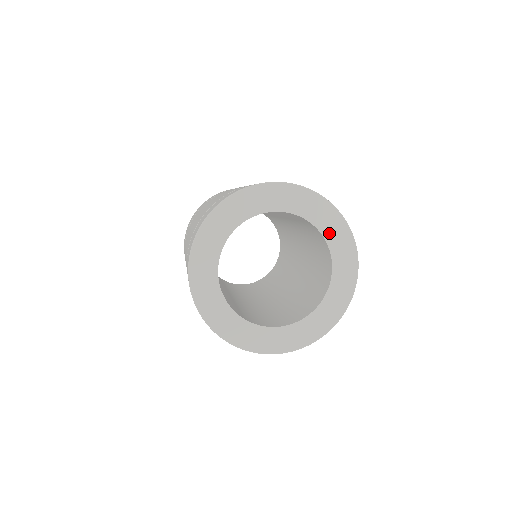
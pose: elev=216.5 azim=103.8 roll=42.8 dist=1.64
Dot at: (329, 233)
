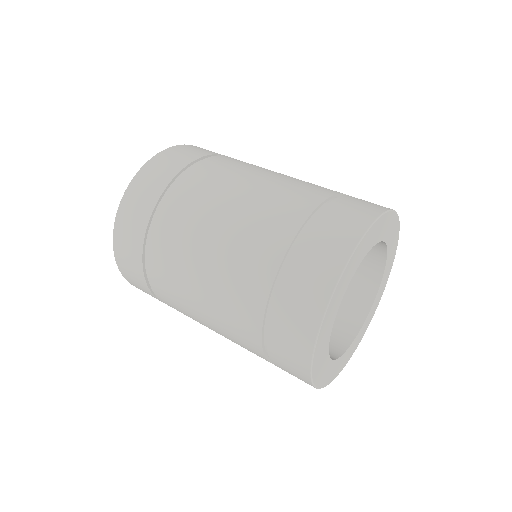
Dot at: (387, 265)
